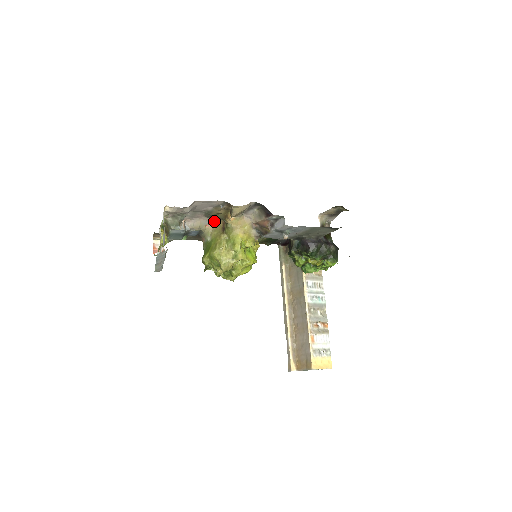
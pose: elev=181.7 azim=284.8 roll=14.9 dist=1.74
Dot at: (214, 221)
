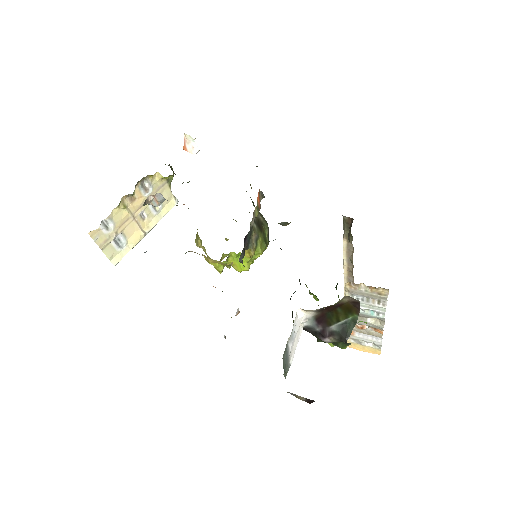
Dot at: occluded
